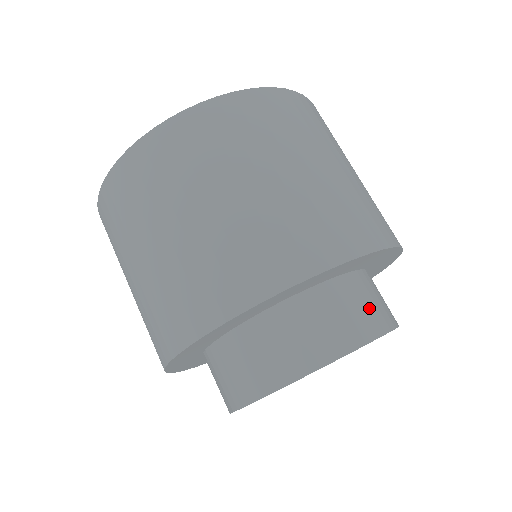
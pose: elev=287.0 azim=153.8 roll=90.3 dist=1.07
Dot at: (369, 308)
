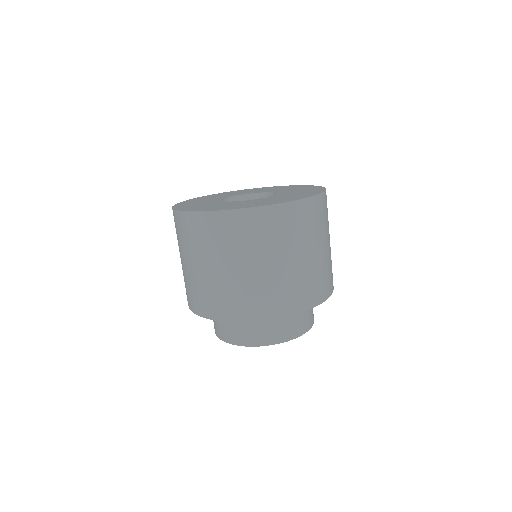
Dot at: (307, 317)
